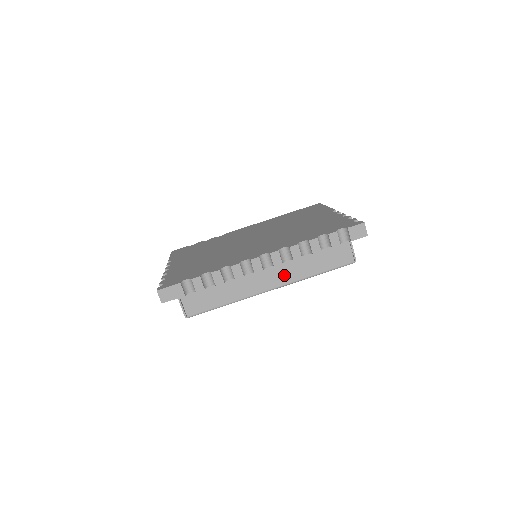
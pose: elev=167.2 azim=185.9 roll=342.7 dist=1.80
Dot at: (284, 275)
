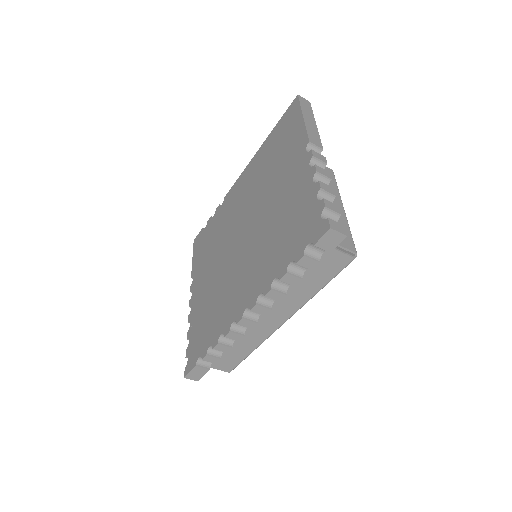
Dot at: (284, 309)
